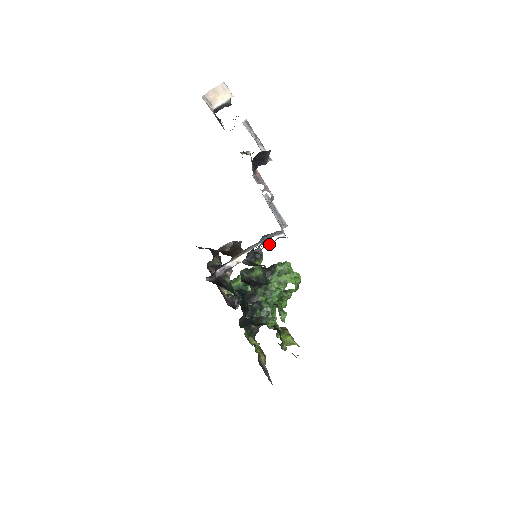
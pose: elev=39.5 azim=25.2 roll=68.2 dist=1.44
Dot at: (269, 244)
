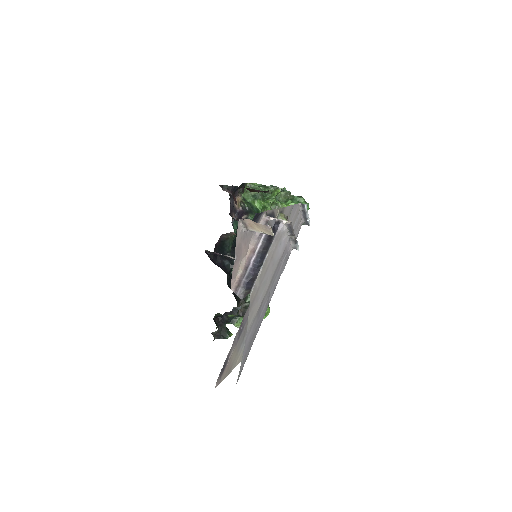
Dot at: occluded
